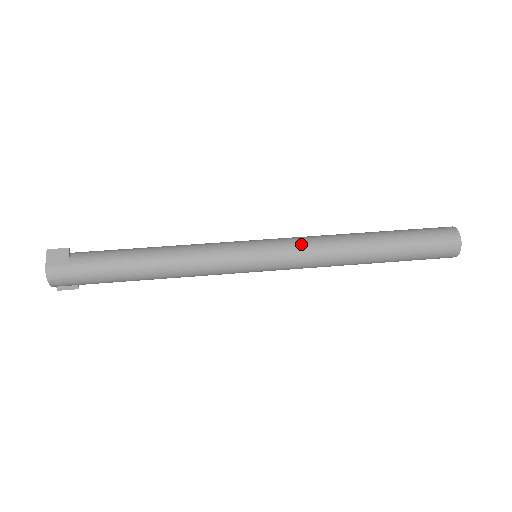
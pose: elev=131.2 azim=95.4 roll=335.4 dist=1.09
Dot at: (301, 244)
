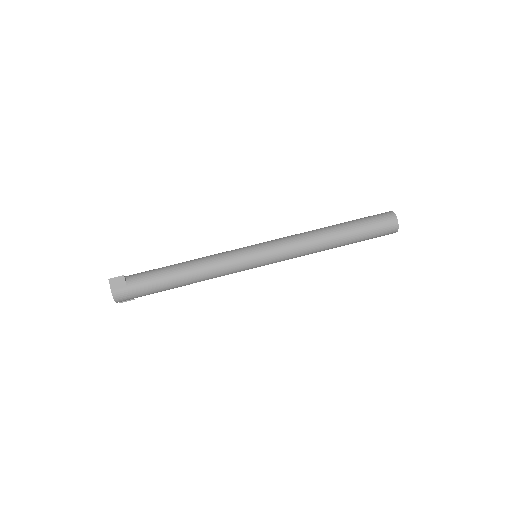
Dot at: (287, 244)
